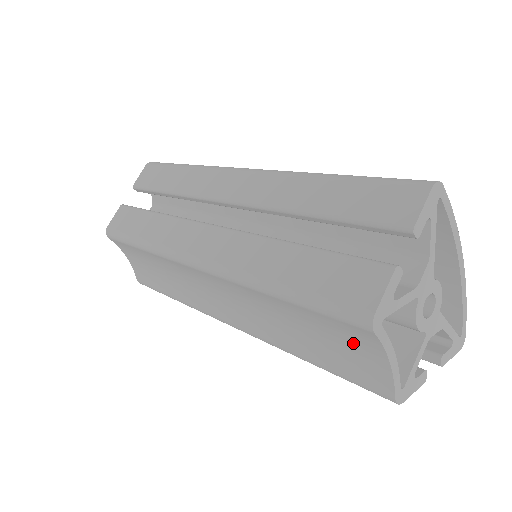
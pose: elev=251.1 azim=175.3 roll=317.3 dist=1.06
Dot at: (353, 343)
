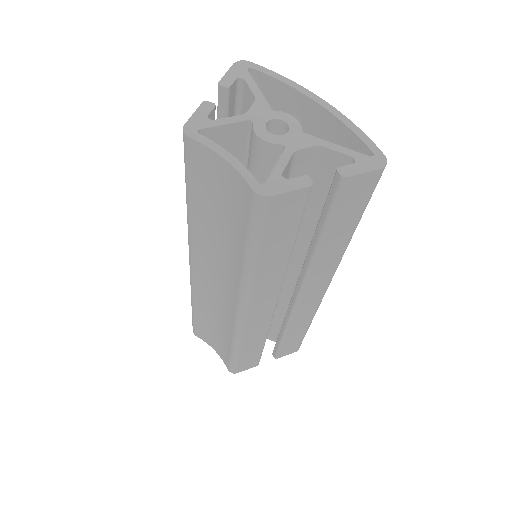
Dot at: (218, 180)
